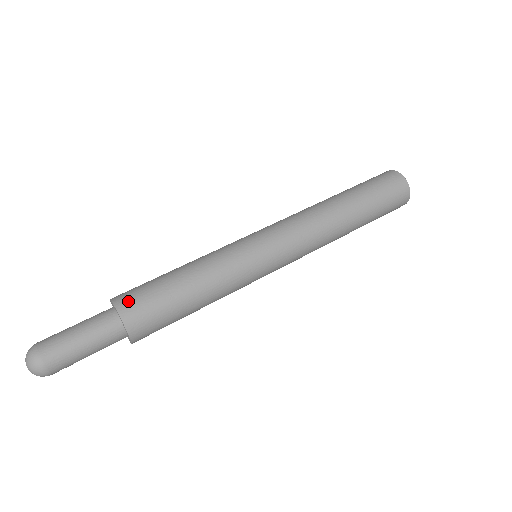
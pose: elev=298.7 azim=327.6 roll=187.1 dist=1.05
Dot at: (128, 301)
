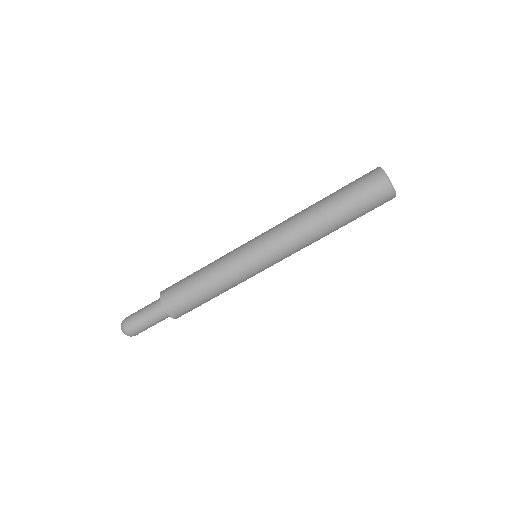
Dot at: (167, 293)
